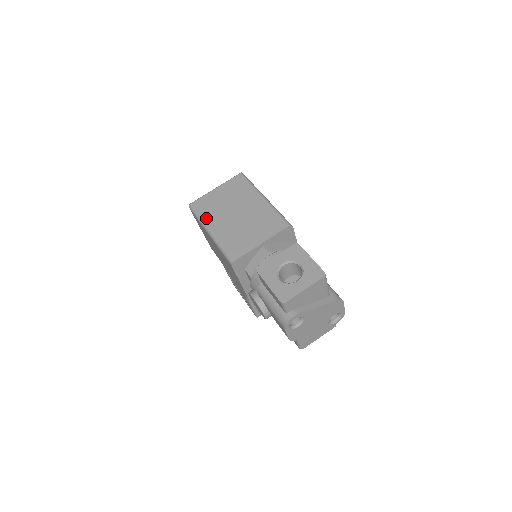
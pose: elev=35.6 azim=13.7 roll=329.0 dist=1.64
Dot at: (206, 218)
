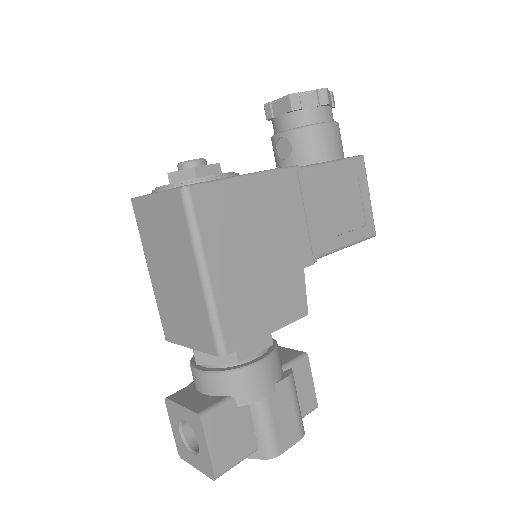
Dot at: (145, 247)
